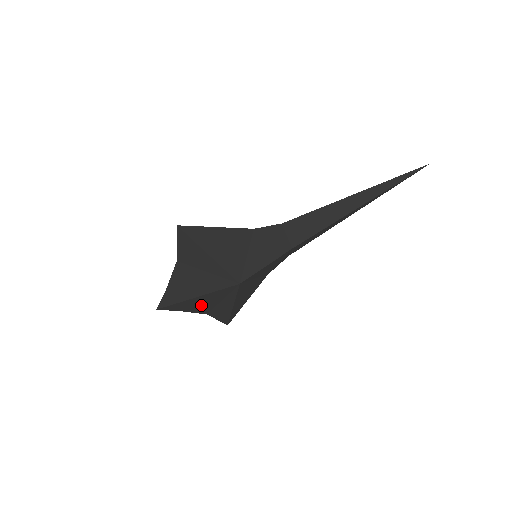
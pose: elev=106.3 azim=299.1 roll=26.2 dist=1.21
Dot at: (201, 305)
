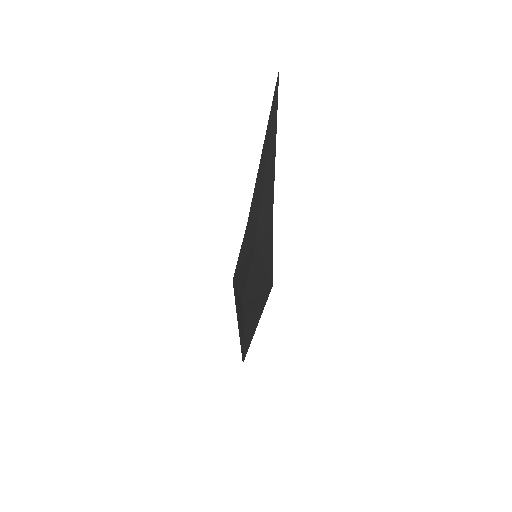
Dot at: occluded
